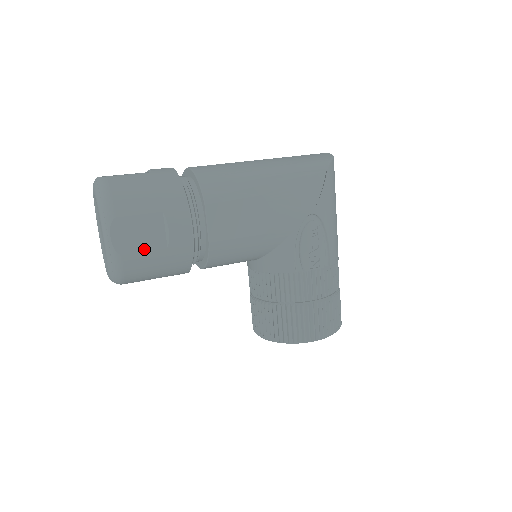
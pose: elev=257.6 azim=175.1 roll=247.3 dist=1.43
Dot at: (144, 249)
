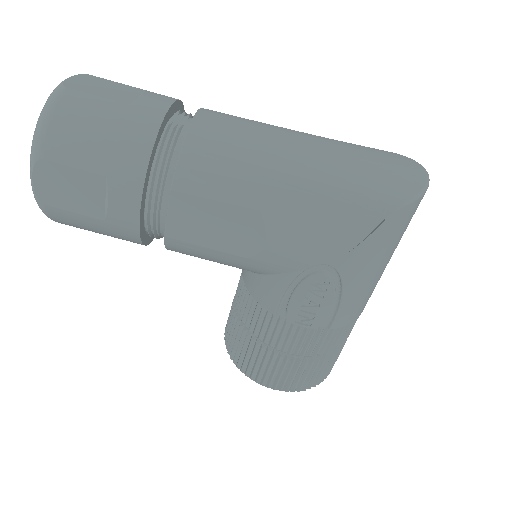
Dot at: (74, 209)
